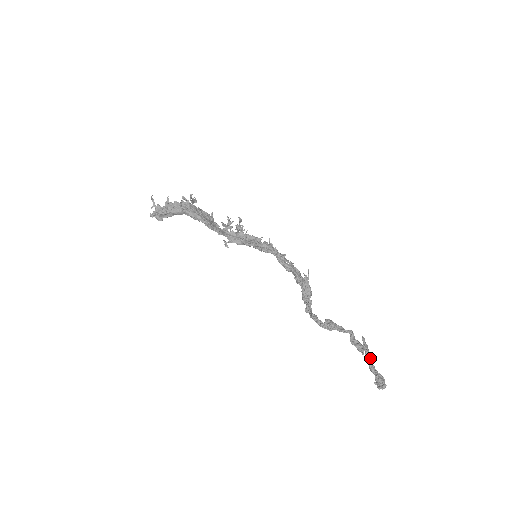
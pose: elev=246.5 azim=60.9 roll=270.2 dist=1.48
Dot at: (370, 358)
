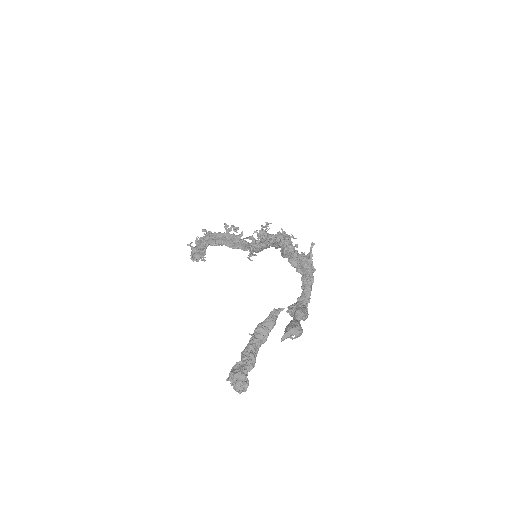
Dot at: (252, 340)
